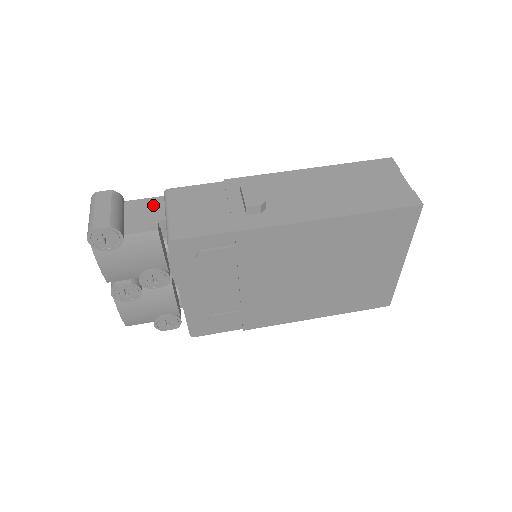
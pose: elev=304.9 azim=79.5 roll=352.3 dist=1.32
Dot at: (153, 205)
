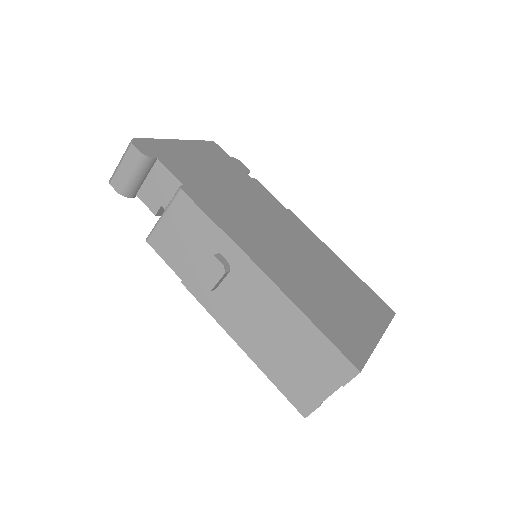
Dot at: (169, 187)
